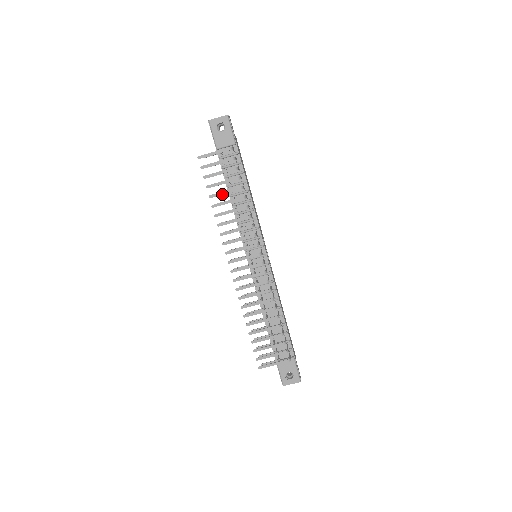
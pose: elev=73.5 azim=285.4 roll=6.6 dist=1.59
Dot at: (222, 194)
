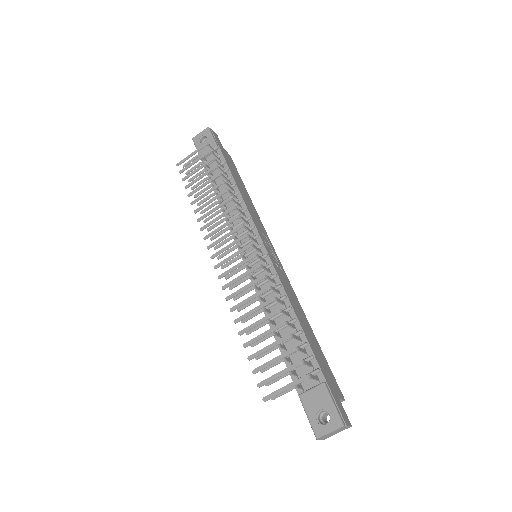
Dot at: (200, 188)
